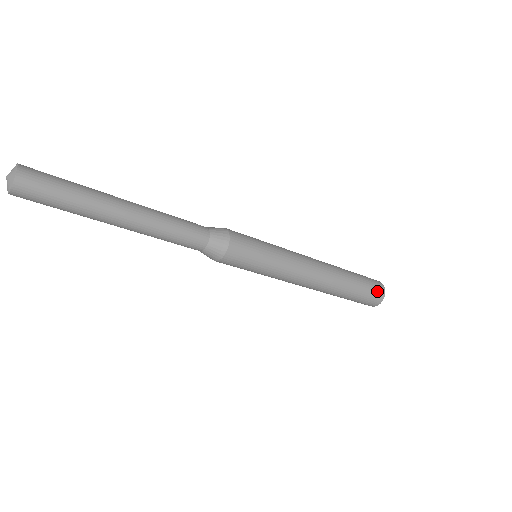
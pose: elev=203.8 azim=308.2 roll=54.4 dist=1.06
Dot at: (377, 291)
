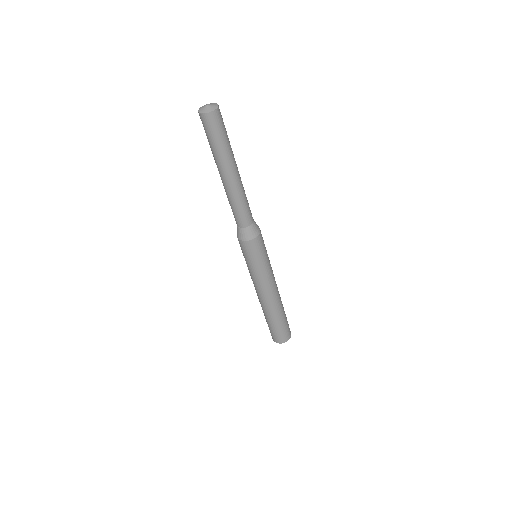
Dot at: occluded
